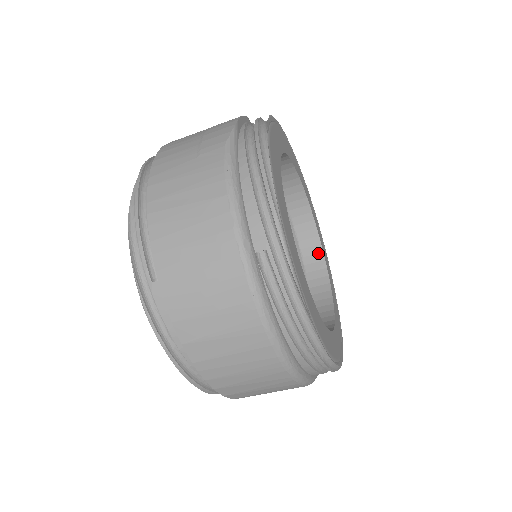
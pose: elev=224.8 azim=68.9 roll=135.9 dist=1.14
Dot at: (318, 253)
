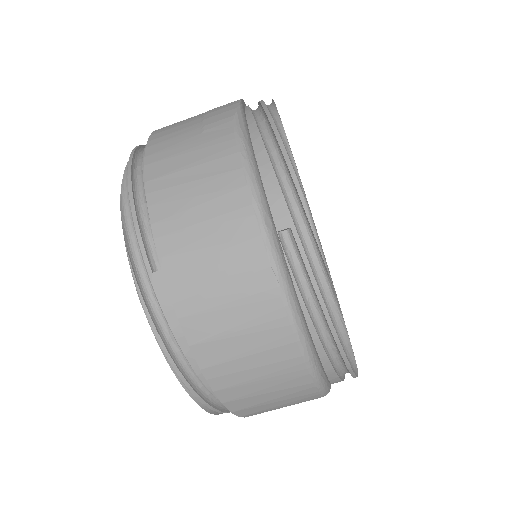
Dot at: occluded
